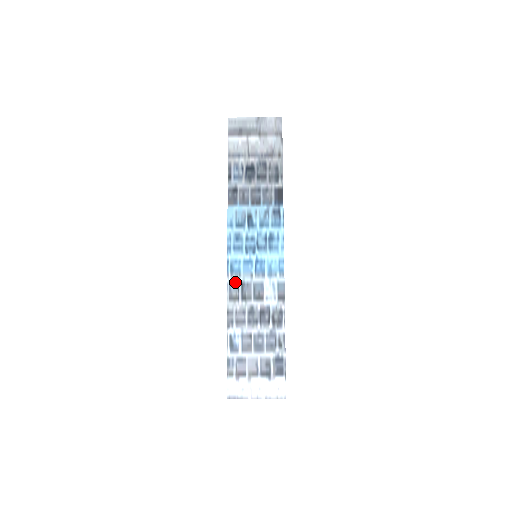
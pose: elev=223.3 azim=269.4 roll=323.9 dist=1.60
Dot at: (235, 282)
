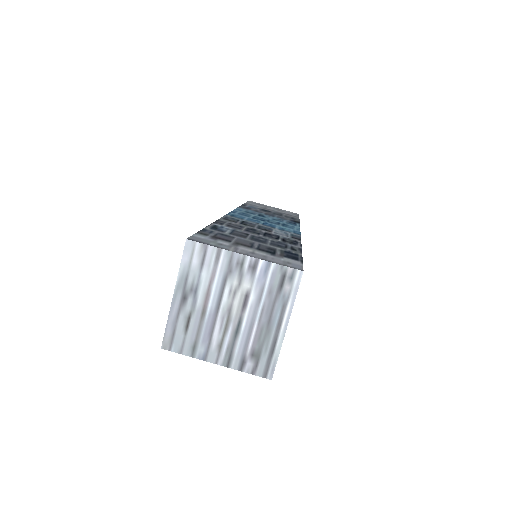
Dot at: (234, 218)
